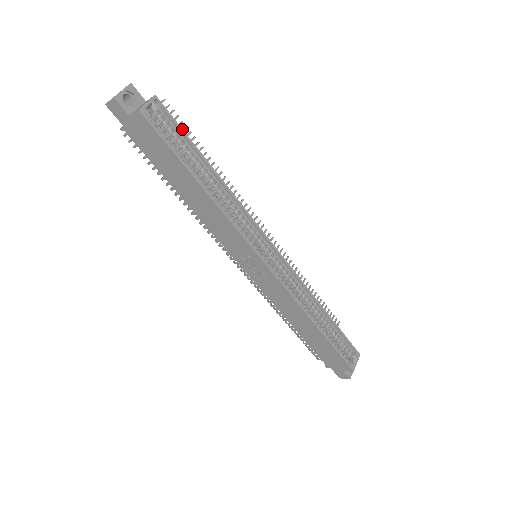
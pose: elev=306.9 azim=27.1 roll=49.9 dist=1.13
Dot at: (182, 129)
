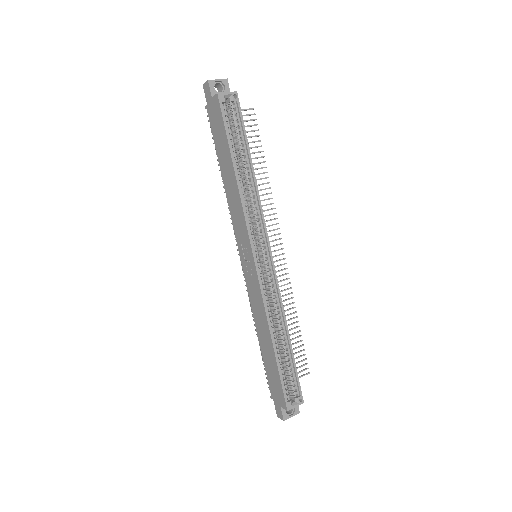
Dot at: occluded
